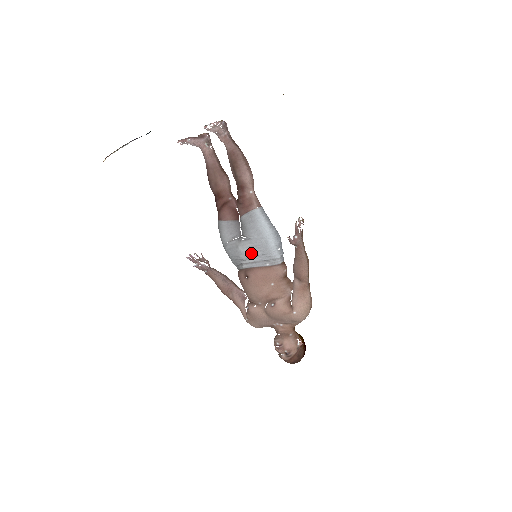
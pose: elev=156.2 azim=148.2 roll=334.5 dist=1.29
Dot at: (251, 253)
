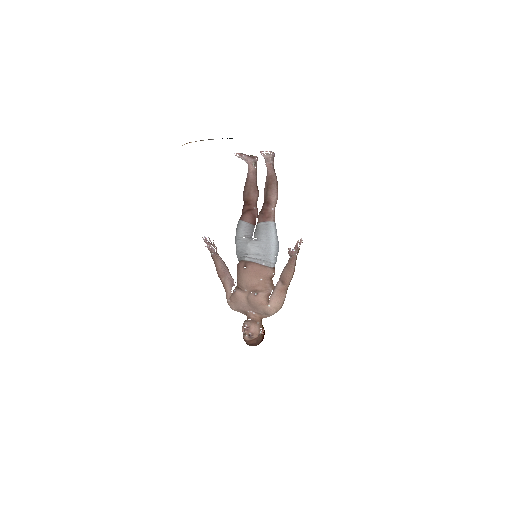
Dot at: (255, 251)
